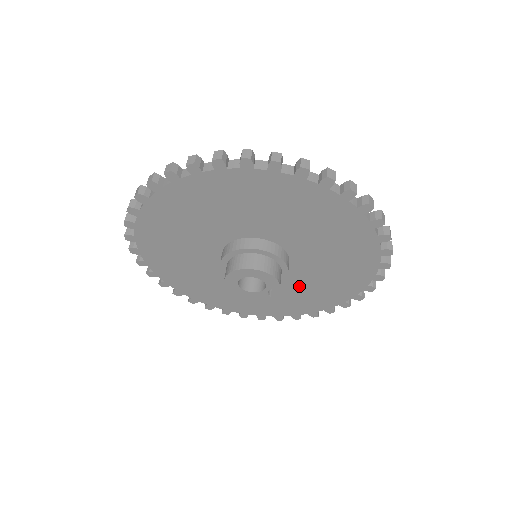
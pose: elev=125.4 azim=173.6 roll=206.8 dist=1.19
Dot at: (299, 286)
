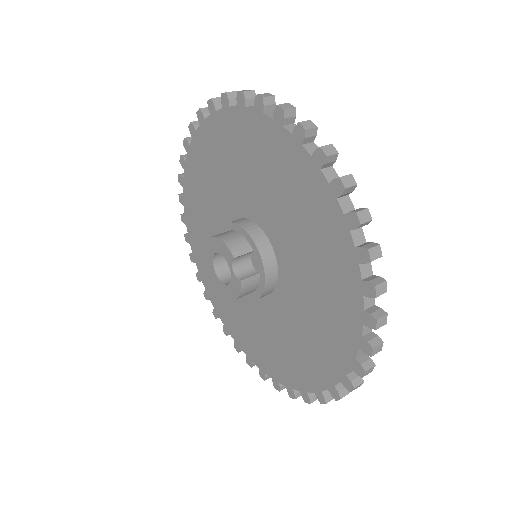
Dot at: (304, 281)
